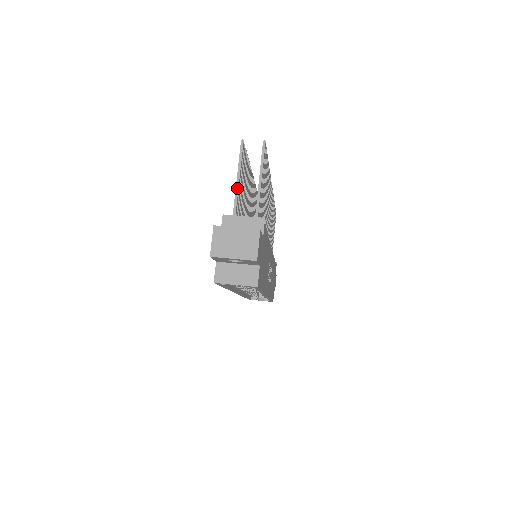
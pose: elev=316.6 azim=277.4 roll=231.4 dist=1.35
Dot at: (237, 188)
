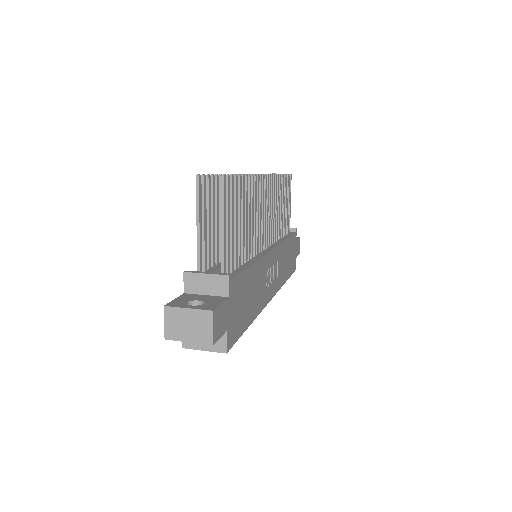
Dot at: (198, 235)
